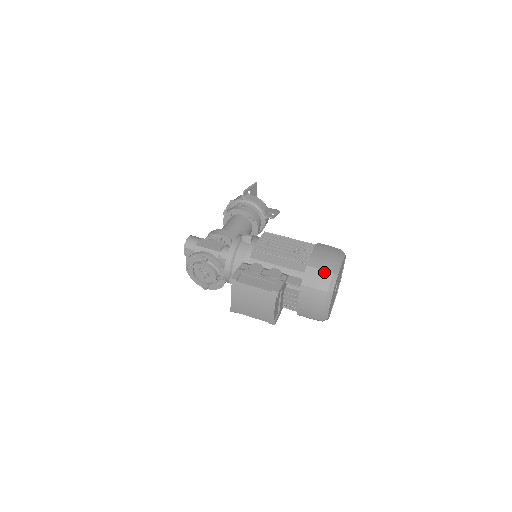
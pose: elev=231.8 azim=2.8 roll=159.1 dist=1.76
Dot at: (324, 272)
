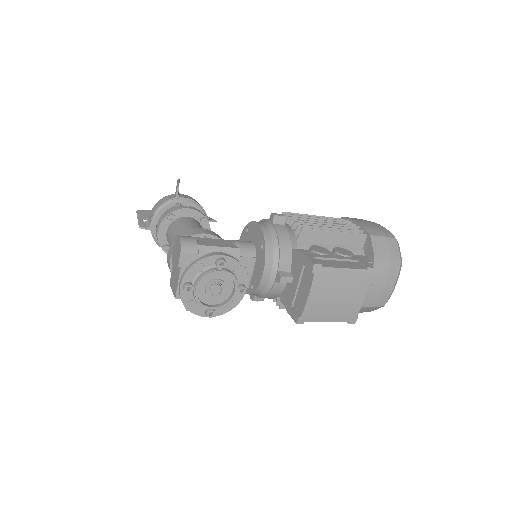
Dot at: (389, 239)
